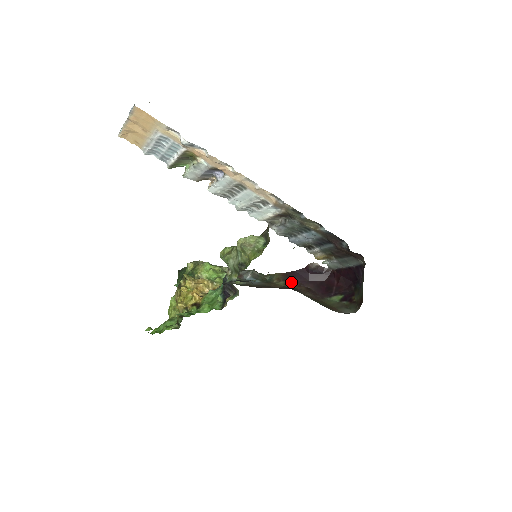
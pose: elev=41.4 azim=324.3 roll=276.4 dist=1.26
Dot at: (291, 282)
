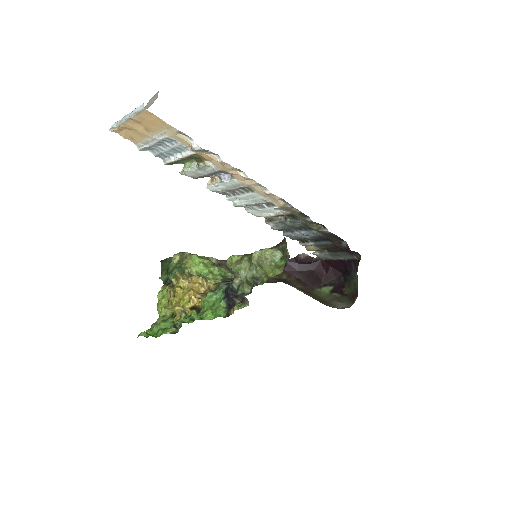
Dot at: occluded
